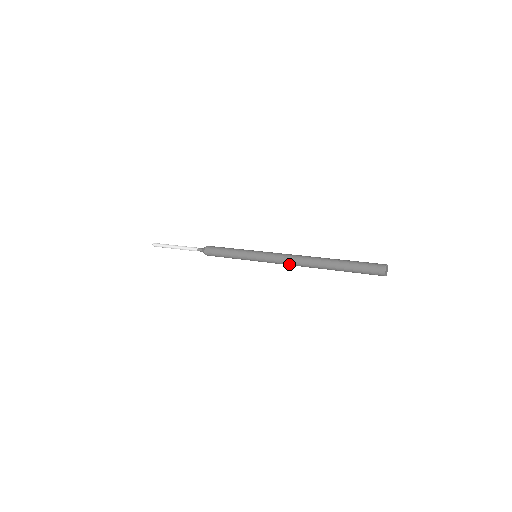
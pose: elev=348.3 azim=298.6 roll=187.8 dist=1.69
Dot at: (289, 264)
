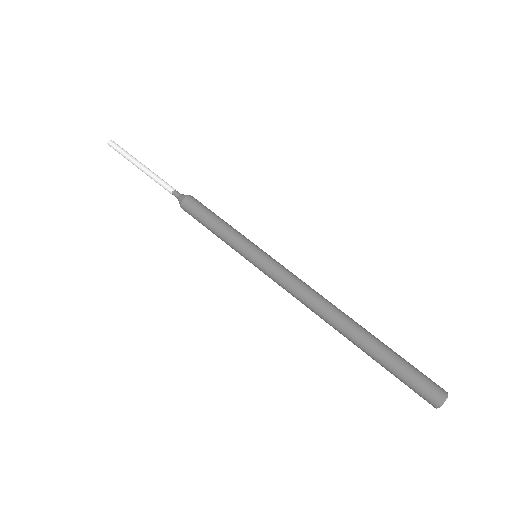
Dot at: (301, 301)
